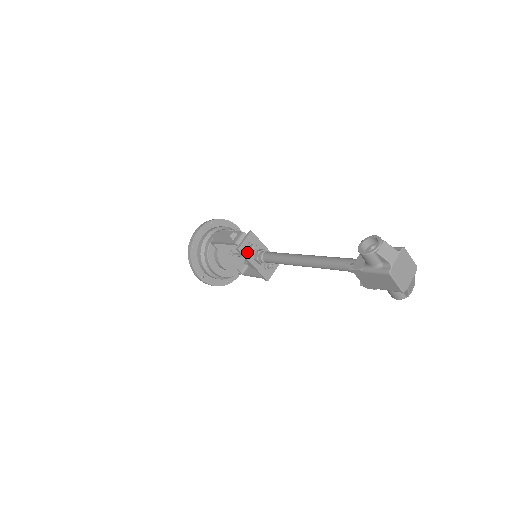
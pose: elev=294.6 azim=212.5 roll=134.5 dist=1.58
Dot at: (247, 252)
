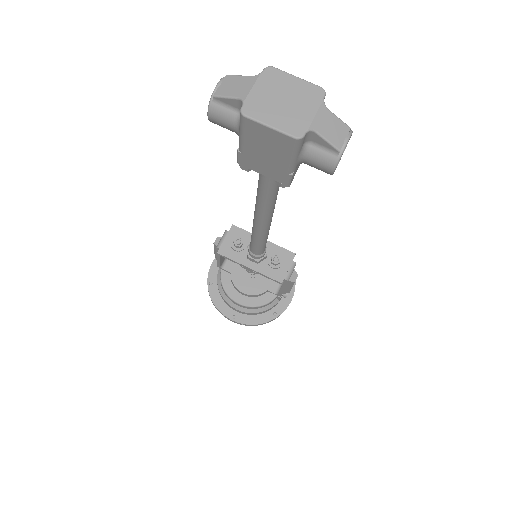
Dot at: (233, 253)
